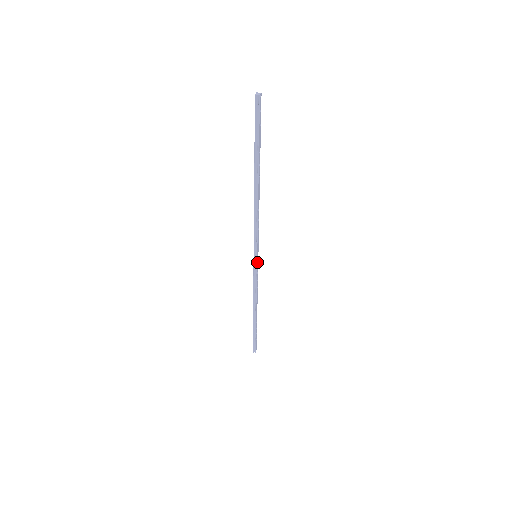
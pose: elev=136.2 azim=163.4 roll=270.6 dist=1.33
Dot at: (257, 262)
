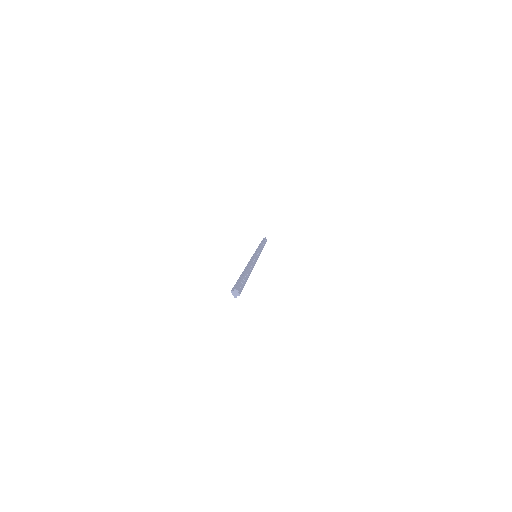
Dot at: (258, 255)
